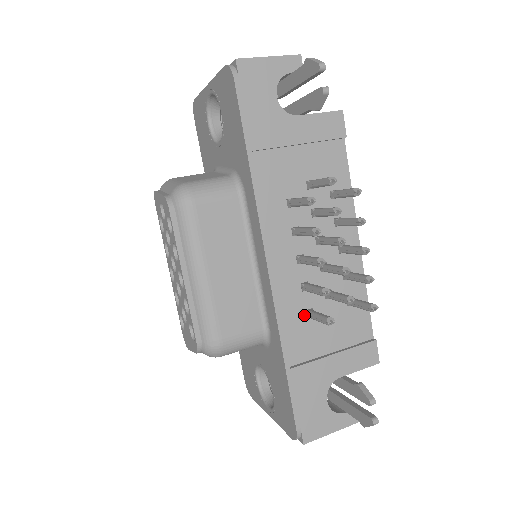
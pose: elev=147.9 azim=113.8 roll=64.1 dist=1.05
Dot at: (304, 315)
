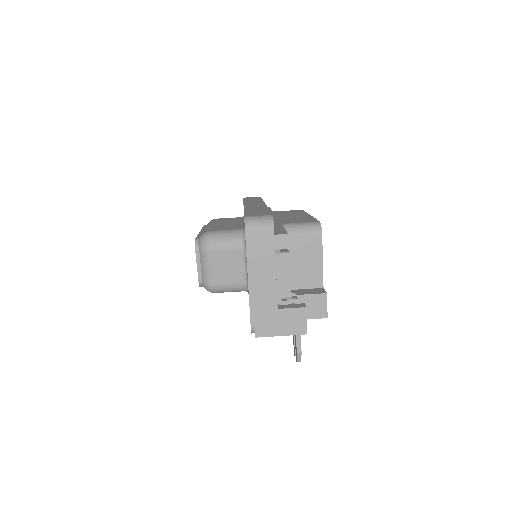
Dot at: occluded
